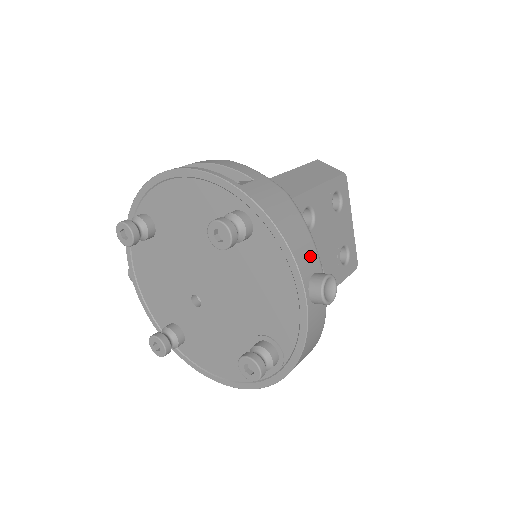
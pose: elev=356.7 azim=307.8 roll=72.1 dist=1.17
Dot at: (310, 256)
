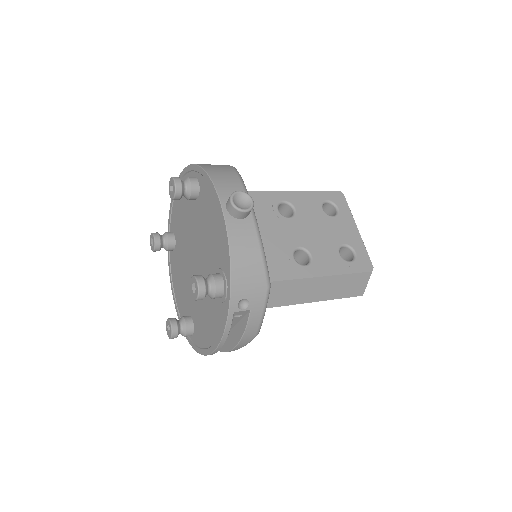
Dot at: (234, 188)
